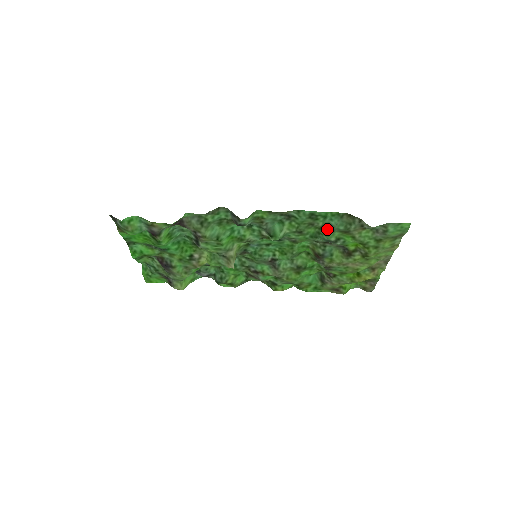
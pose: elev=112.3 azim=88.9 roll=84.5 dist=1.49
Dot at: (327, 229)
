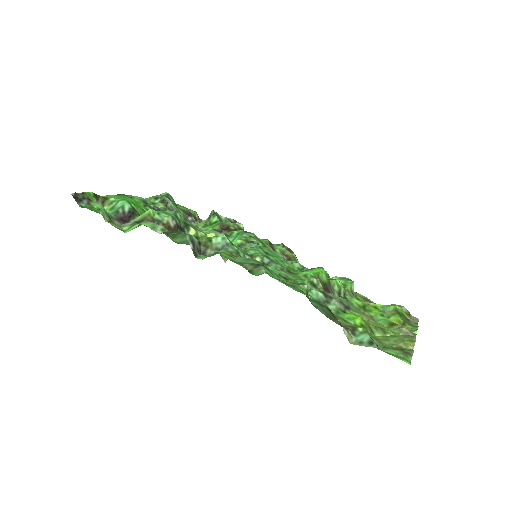
Dot at: (309, 300)
